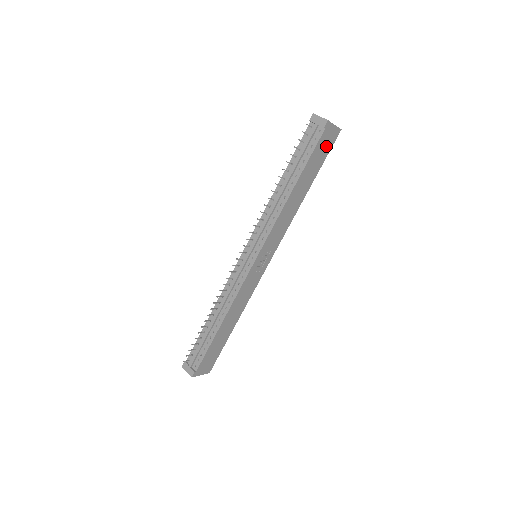
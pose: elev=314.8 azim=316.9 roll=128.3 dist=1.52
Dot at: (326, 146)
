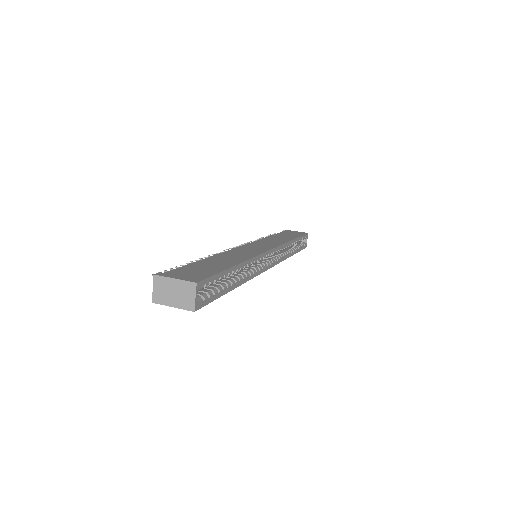
Dot at: occluded
